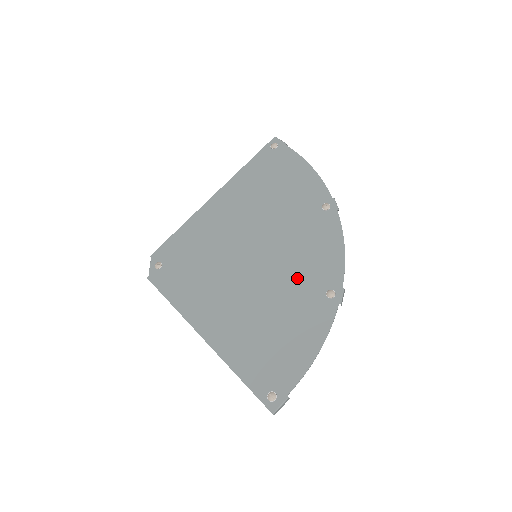
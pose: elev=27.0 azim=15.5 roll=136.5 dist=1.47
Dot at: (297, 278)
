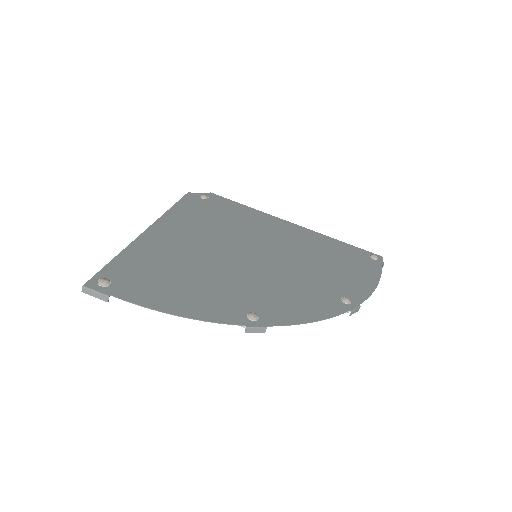
Dot at: (253, 287)
